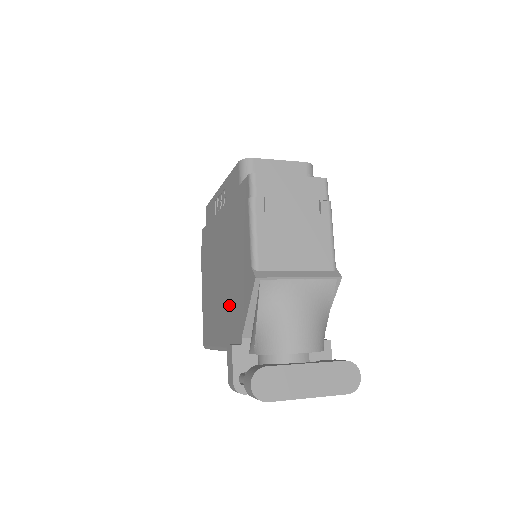
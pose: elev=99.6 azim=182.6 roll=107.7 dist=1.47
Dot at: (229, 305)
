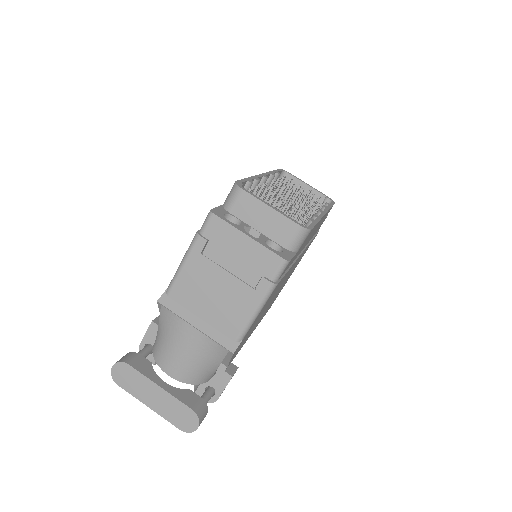
Dot at: occluded
